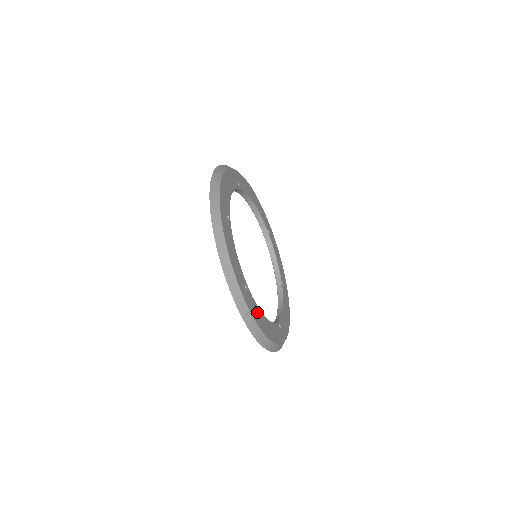
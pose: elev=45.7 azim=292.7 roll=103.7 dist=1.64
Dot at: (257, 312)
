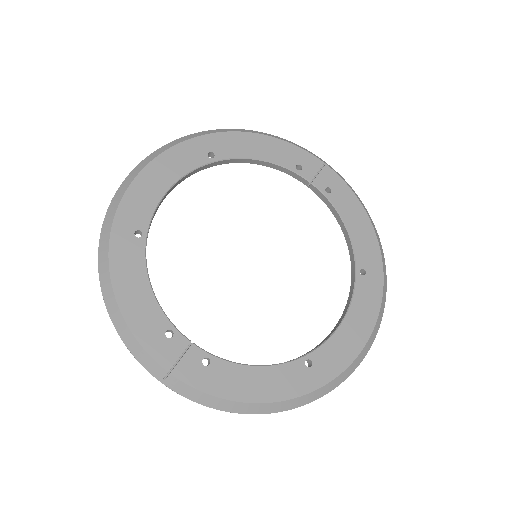
Dot at: (203, 365)
